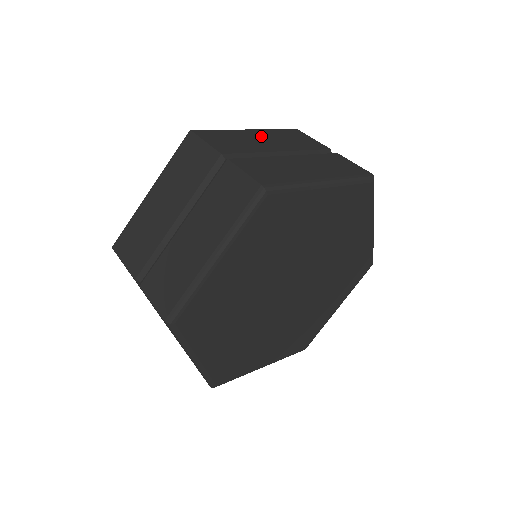
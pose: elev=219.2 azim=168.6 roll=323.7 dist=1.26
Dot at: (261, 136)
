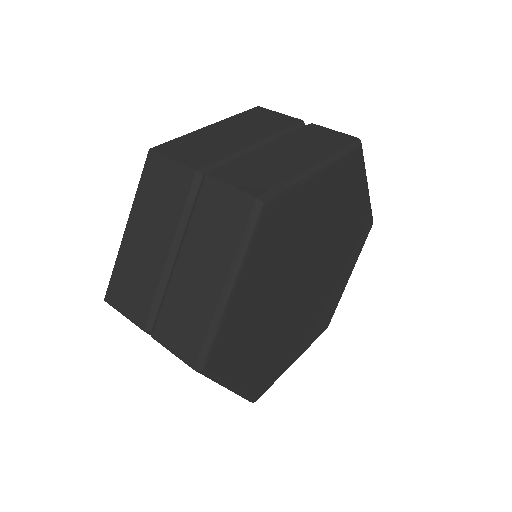
Dot at: occluded
